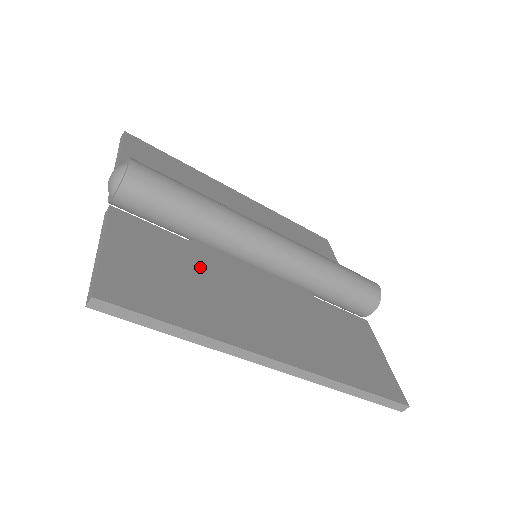
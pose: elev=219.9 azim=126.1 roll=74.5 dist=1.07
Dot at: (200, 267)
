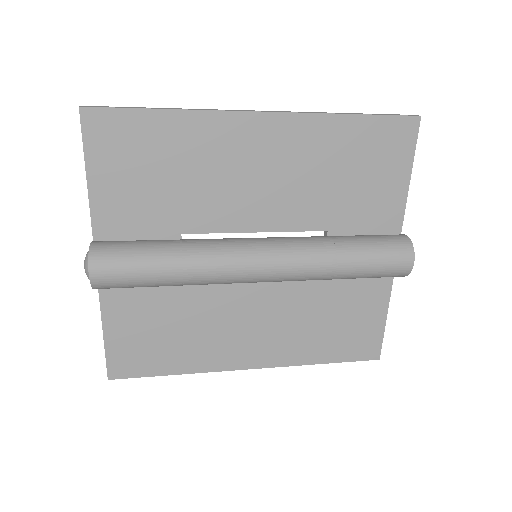
Dot at: (187, 309)
